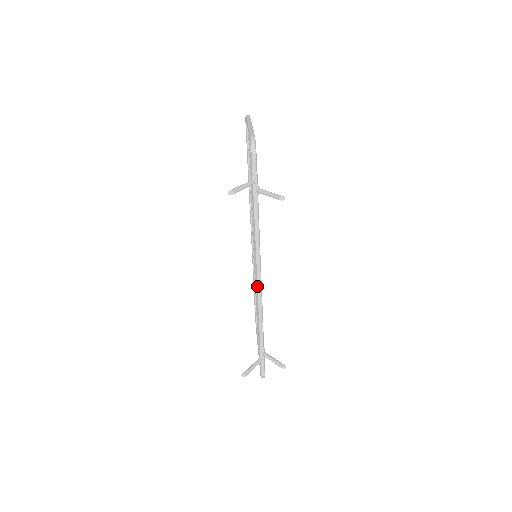
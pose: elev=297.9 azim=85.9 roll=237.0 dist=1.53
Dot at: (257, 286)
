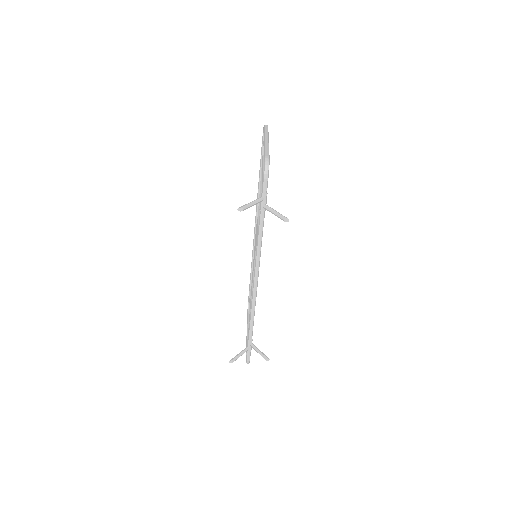
Dot at: (253, 287)
